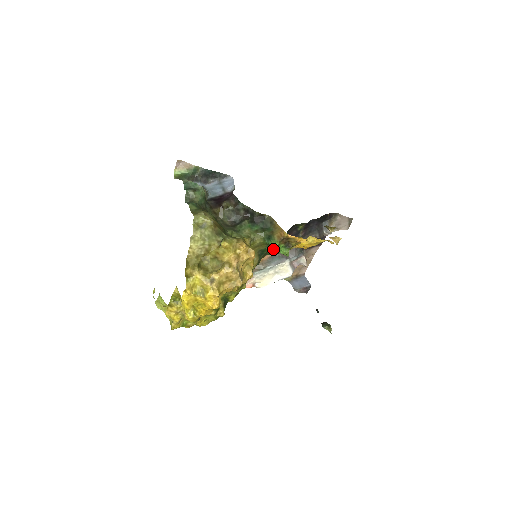
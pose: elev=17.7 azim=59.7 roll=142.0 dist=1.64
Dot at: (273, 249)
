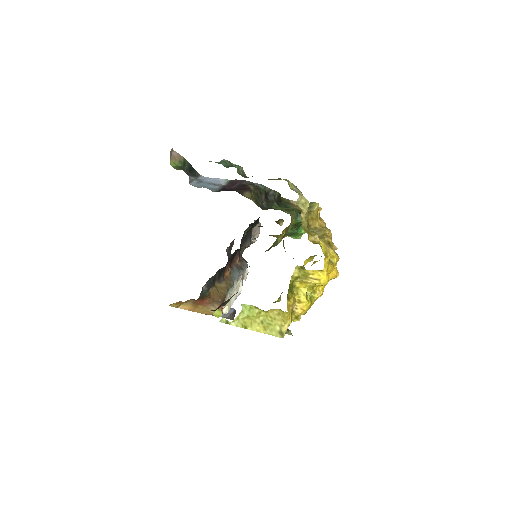
Dot at: (295, 230)
